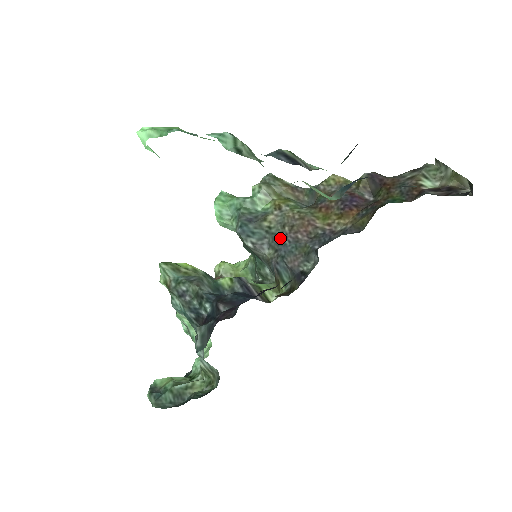
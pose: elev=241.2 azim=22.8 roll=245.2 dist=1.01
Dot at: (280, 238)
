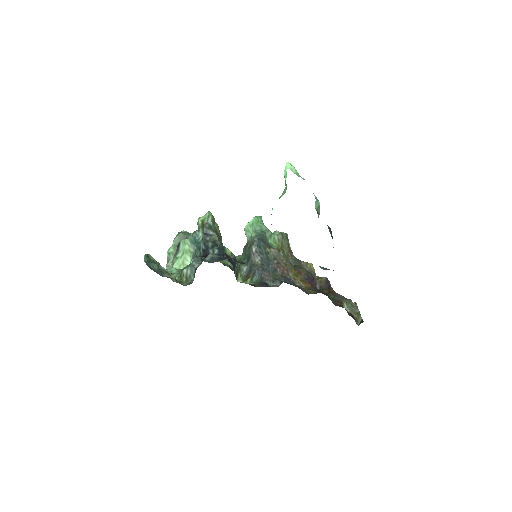
Dot at: (269, 261)
